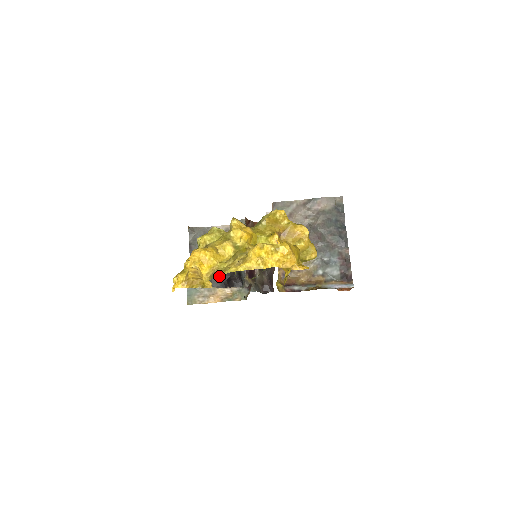
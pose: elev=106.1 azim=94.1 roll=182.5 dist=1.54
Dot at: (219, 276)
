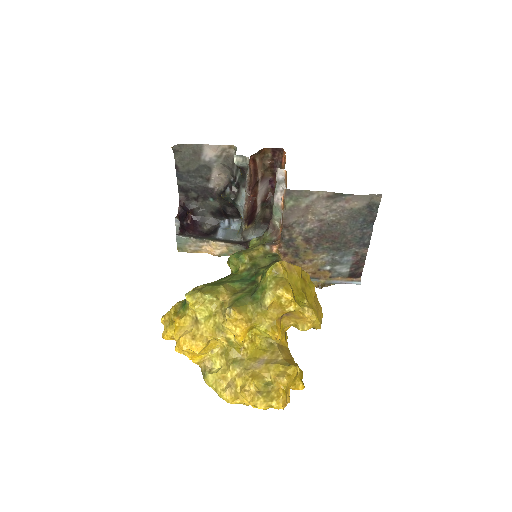
Dot at: (213, 203)
